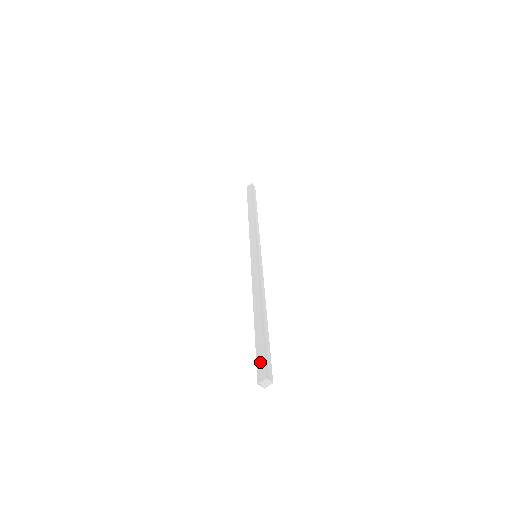
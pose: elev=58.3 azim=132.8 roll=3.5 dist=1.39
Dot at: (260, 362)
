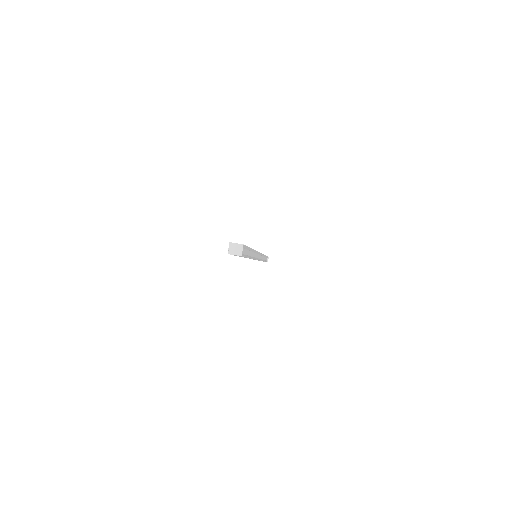
Dot at: occluded
